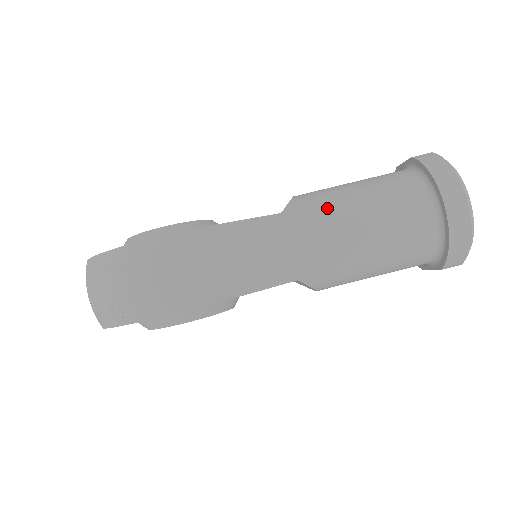
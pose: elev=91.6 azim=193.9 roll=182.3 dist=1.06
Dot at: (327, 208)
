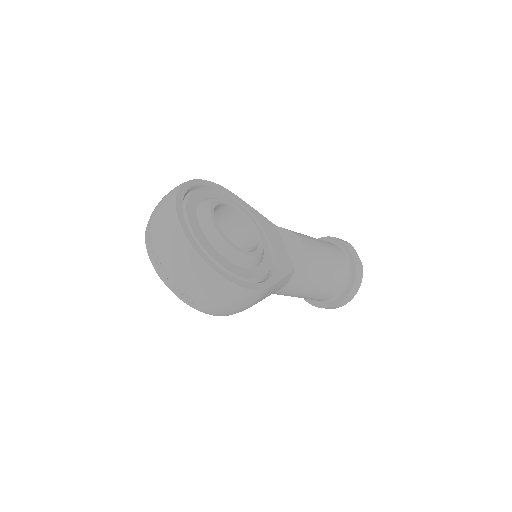
Dot at: (311, 278)
